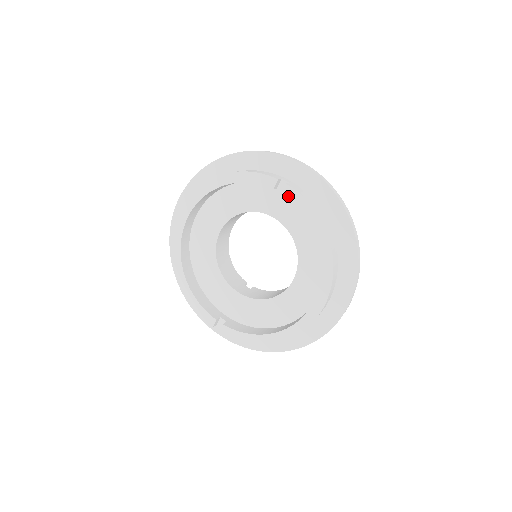
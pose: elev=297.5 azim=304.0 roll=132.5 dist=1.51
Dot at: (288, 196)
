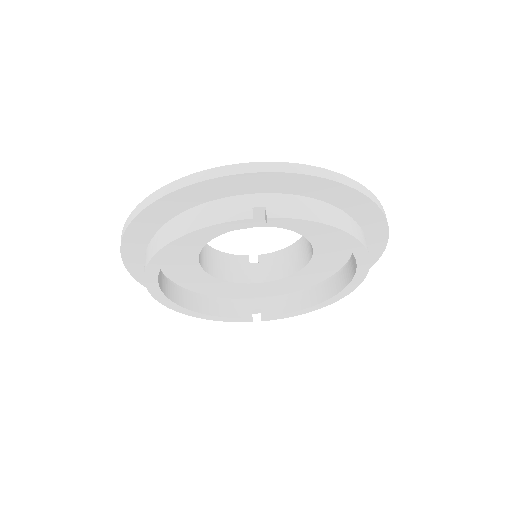
Dot at: (277, 226)
